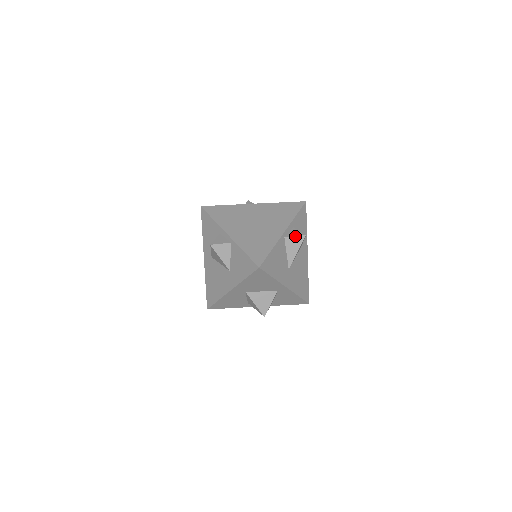
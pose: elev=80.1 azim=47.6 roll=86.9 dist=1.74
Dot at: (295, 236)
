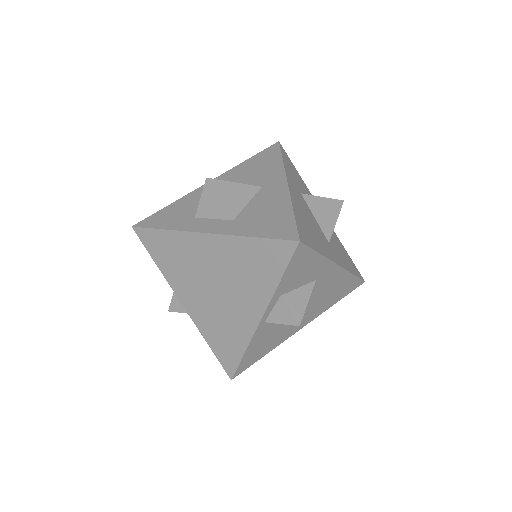
Dot at: occluded
